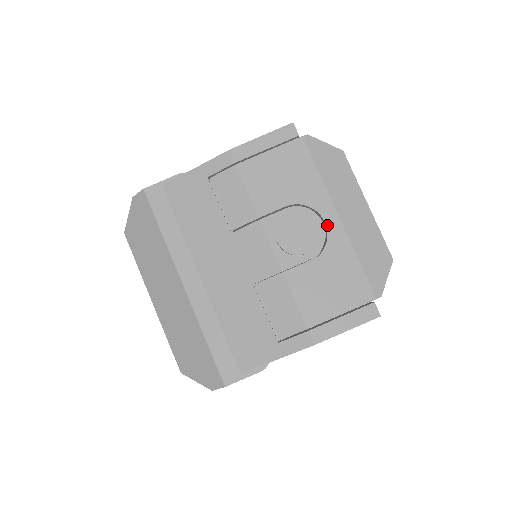
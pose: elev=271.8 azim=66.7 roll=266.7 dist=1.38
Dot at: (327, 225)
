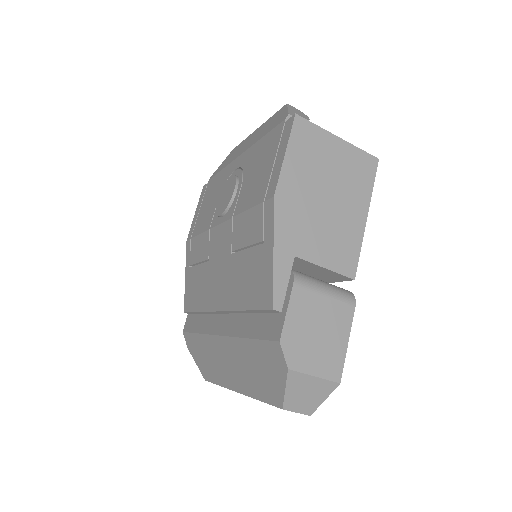
Dot at: (238, 167)
